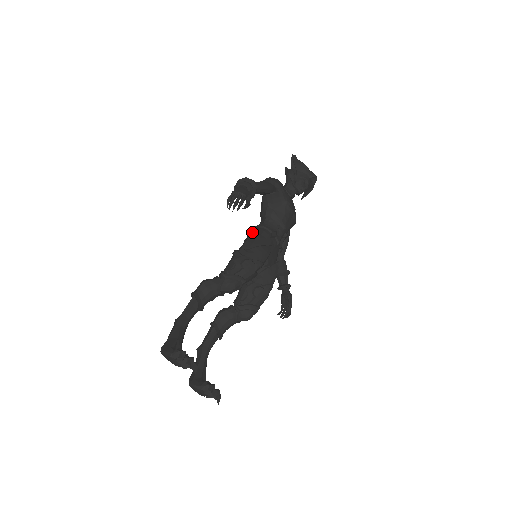
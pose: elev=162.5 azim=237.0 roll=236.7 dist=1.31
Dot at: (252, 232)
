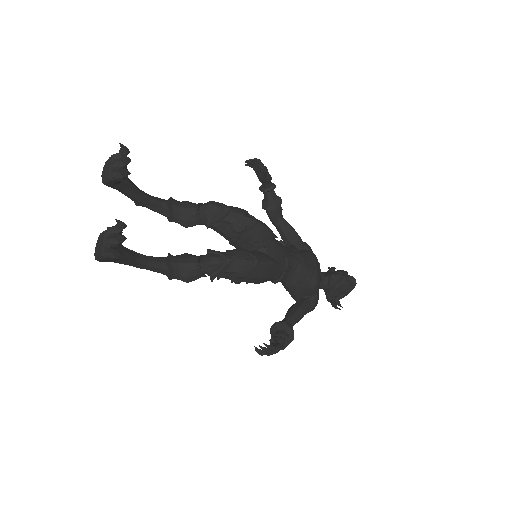
Dot at: occluded
